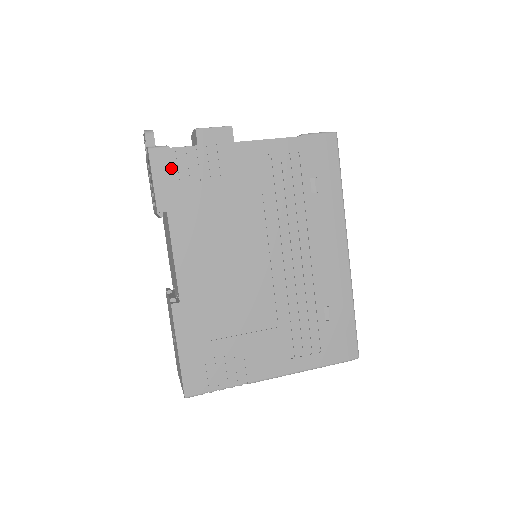
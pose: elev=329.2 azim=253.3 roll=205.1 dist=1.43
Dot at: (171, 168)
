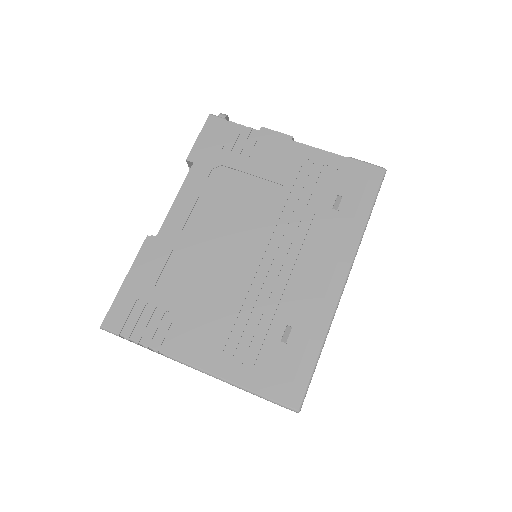
Dot at: (218, 134)
